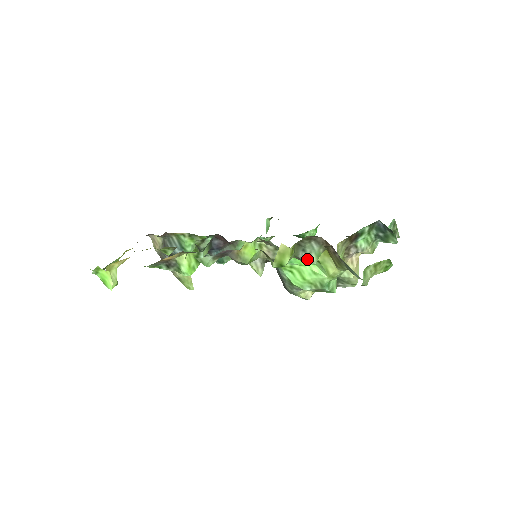
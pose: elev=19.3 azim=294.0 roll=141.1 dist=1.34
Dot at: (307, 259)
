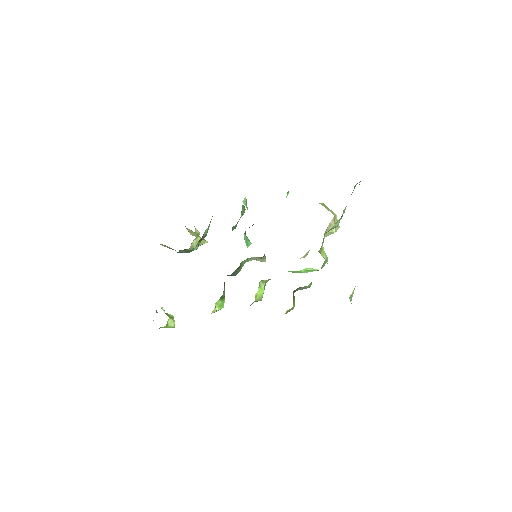
Dot at: occluded
